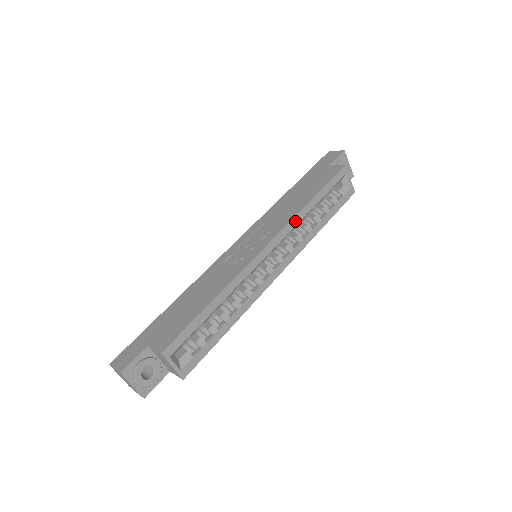
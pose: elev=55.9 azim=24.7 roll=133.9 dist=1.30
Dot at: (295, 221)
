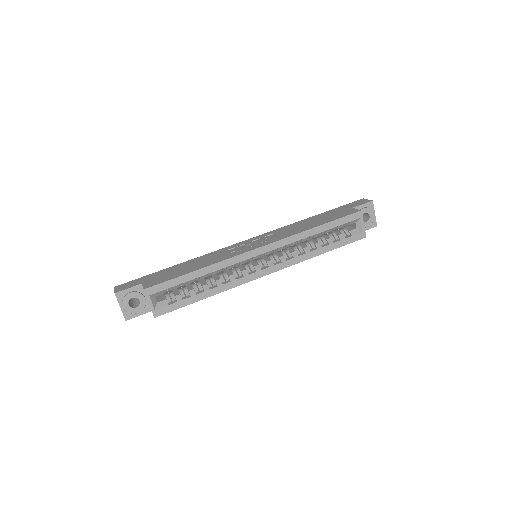
Dot at: (294, 238)
